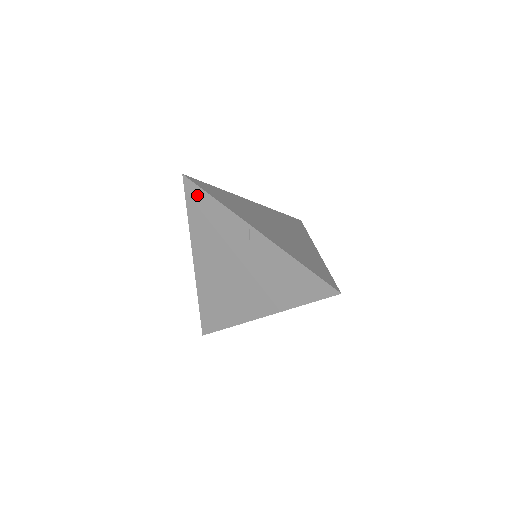
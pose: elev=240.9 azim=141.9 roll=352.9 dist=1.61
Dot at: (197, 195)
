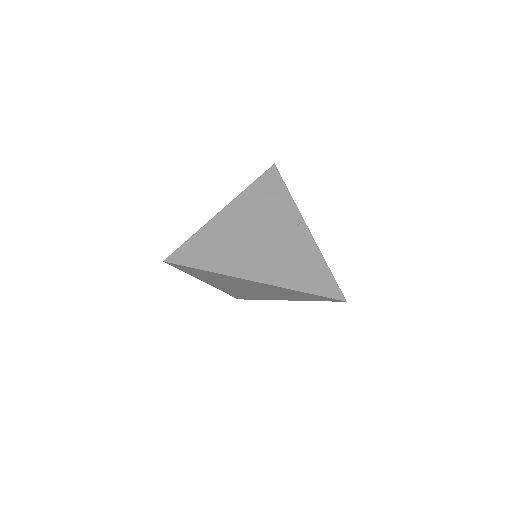
Dot at: (275, 179)
